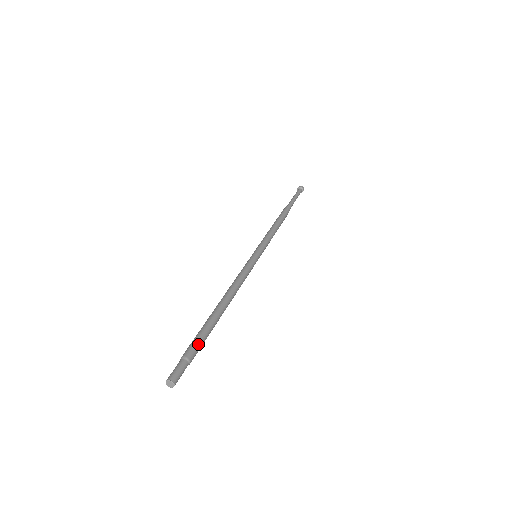
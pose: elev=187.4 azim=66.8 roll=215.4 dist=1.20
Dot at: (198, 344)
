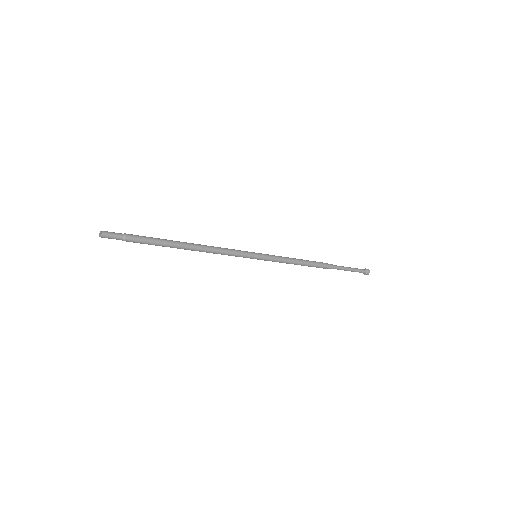
Dot at: (141, 237)
